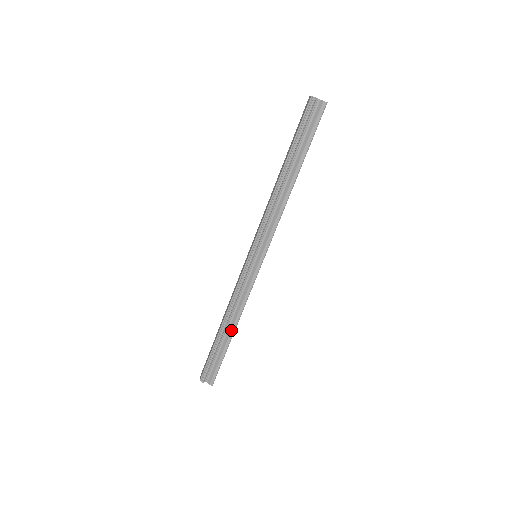
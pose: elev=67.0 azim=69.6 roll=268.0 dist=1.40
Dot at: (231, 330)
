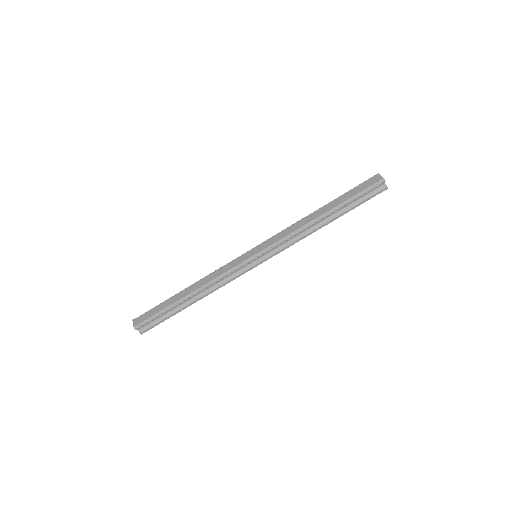
Dot at: (194, 301)
